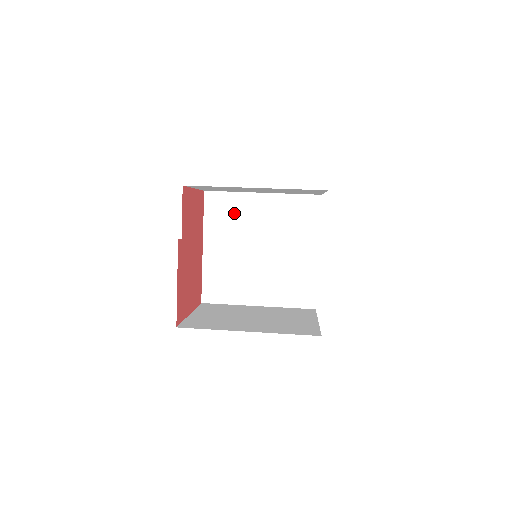
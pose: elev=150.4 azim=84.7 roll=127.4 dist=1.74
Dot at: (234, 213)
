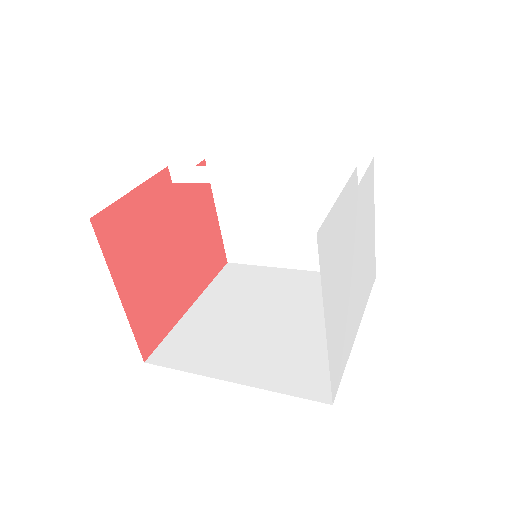
Dot at: (252, 281)
